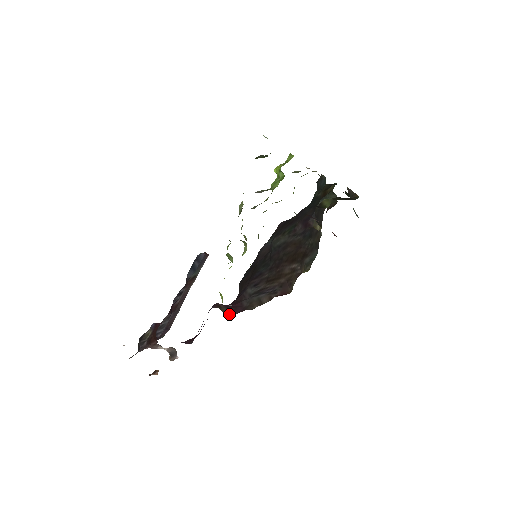
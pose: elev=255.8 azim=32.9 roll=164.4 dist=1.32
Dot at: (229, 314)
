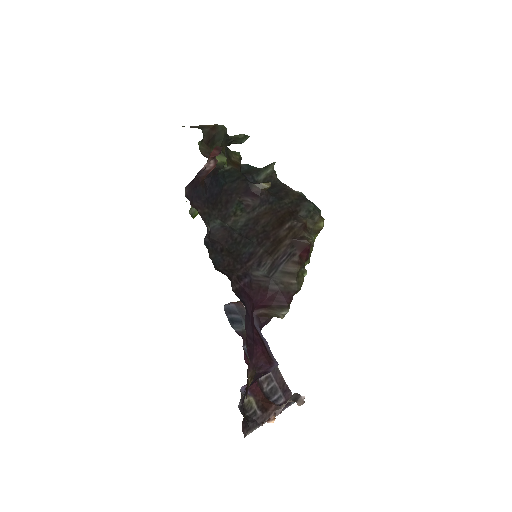
Dot at: (284, 312)
